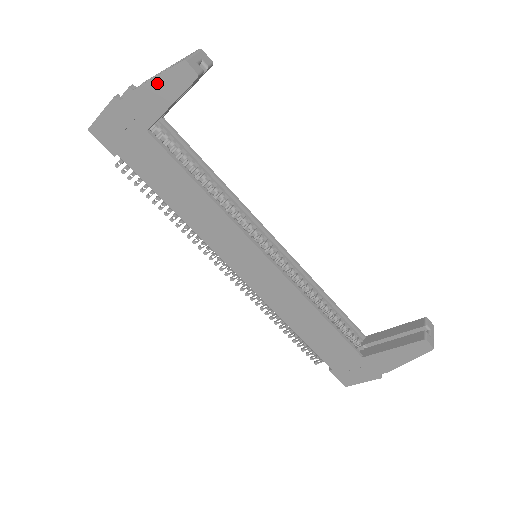
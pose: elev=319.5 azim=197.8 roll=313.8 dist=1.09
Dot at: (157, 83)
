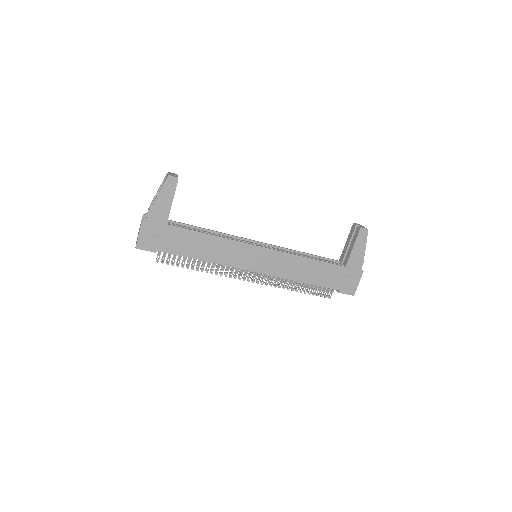
Dot at: (161, 196)
